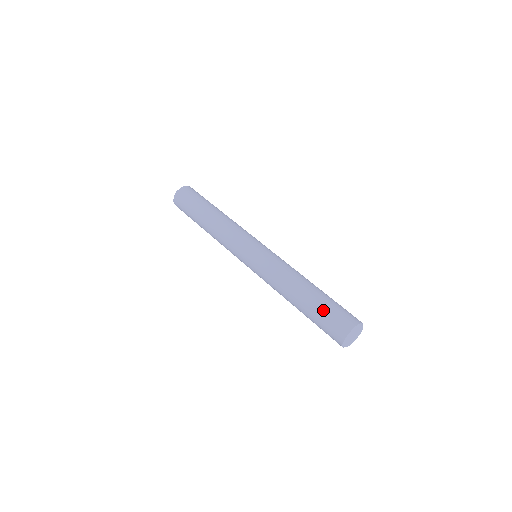
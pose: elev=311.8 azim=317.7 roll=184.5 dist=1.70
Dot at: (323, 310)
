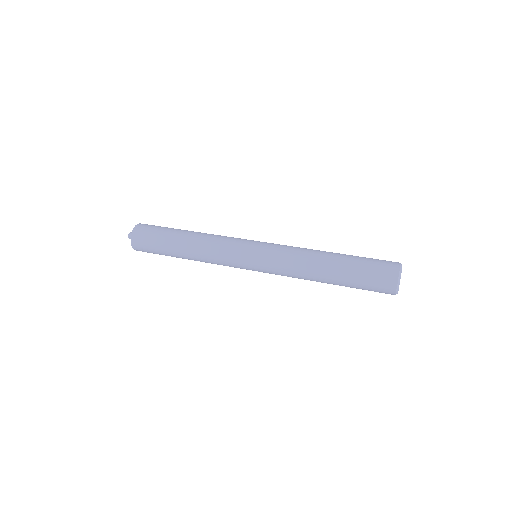
Dot at: (363, 257)
